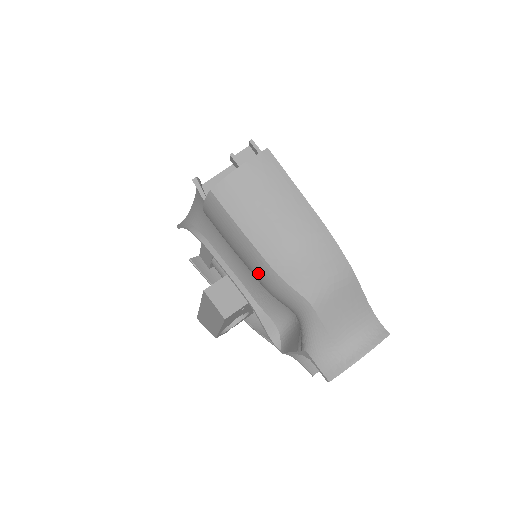
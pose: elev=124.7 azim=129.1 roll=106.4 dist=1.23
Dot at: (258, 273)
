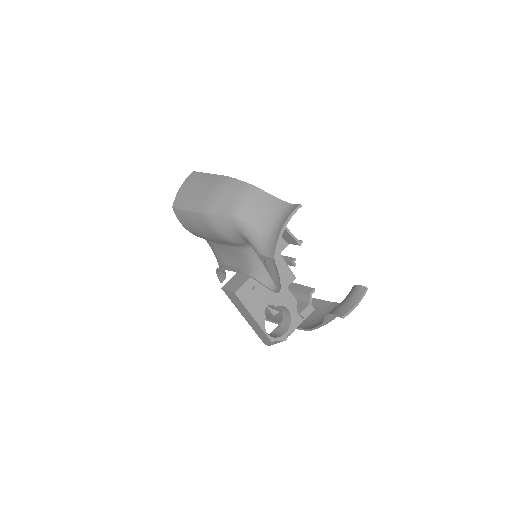
Dot at: (209, 228)
